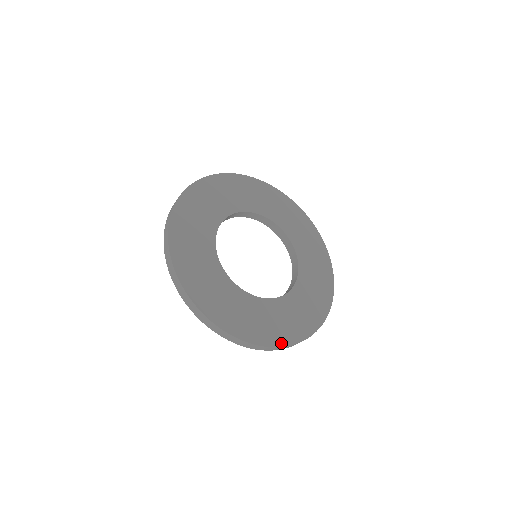
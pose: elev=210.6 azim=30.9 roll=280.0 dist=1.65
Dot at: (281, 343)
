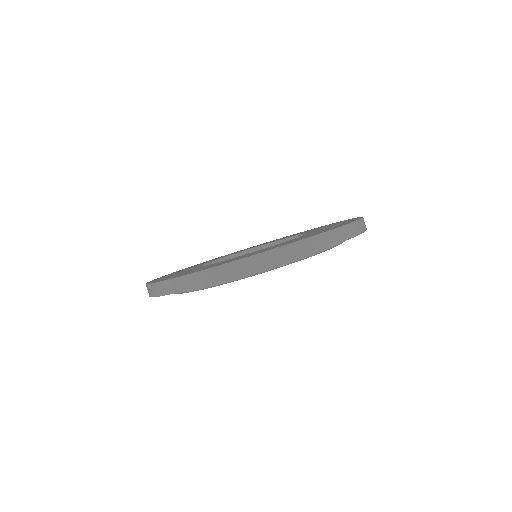
Dot at: (191, 273)
